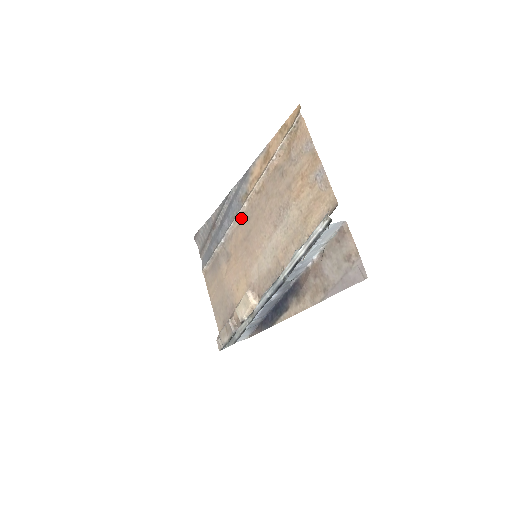
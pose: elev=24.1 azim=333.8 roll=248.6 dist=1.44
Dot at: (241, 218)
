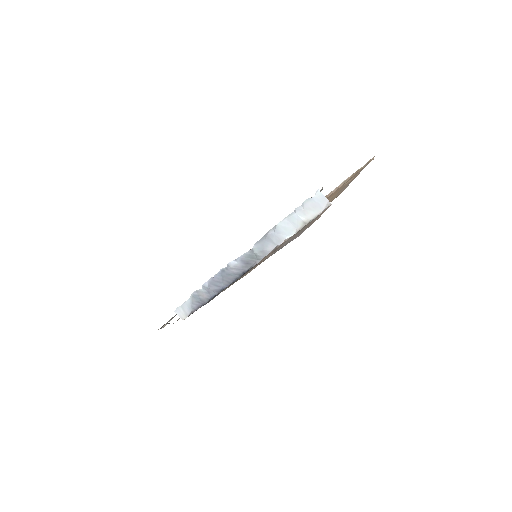
Dot at: occluded
